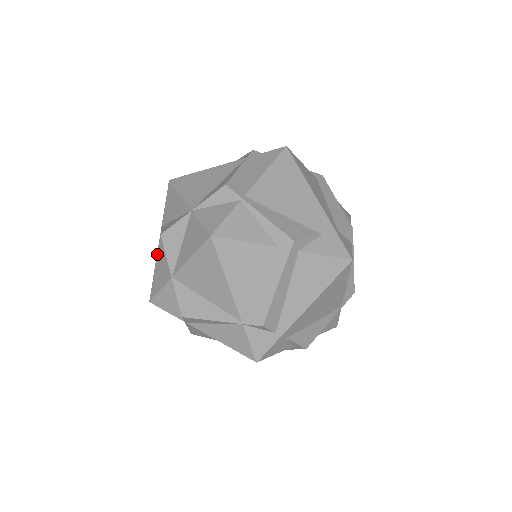
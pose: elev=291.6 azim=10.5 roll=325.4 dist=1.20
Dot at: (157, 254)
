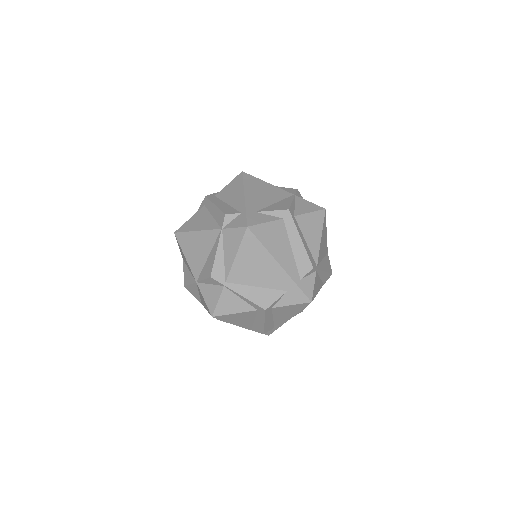
Dot at: occluded
